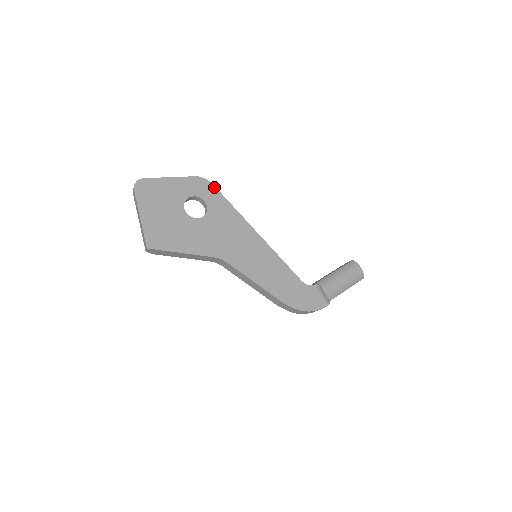
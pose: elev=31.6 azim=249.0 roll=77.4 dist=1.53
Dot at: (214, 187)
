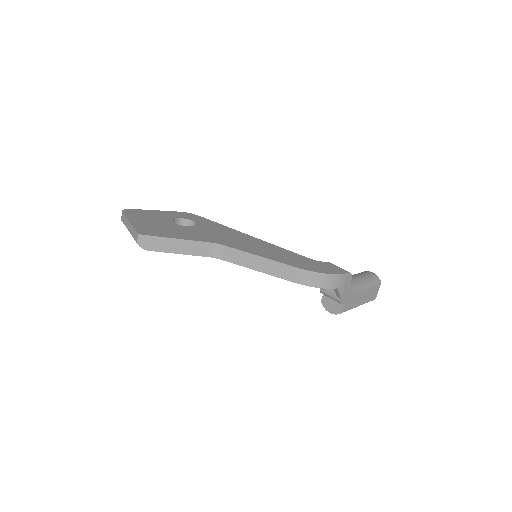
Dot at: (200, 216)
